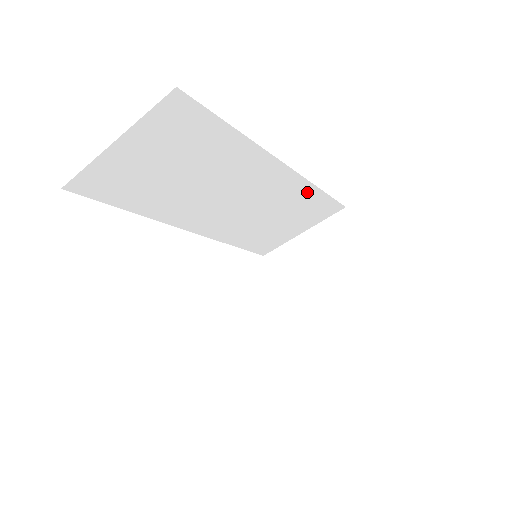
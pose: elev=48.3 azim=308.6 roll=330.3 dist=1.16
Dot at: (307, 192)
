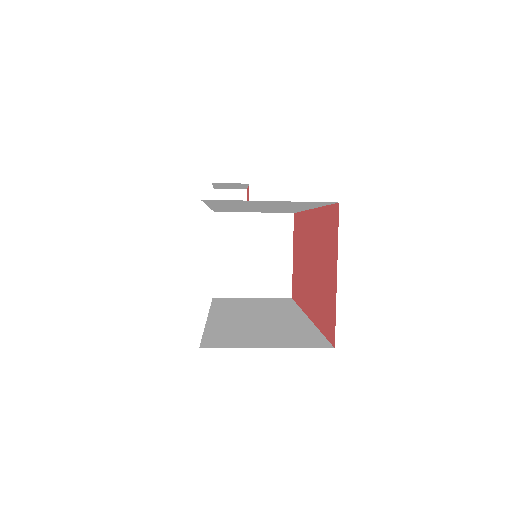
Dot at: occluded
